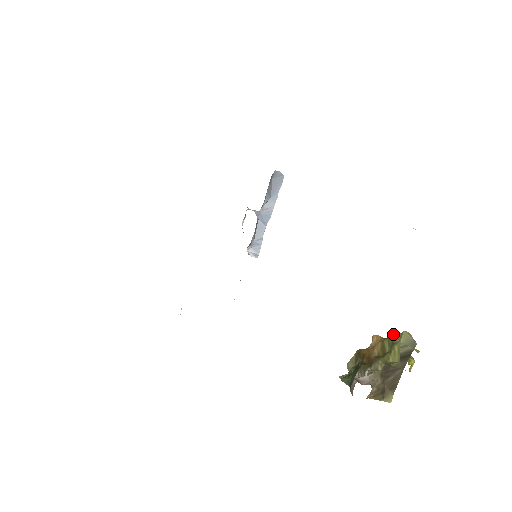
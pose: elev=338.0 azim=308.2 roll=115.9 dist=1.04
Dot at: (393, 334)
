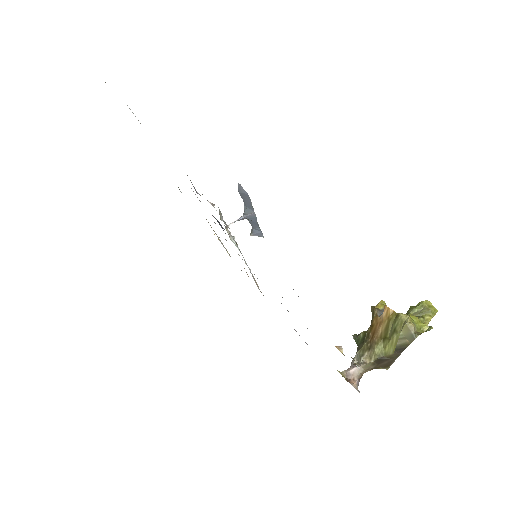
Dot at: (400, 316)
